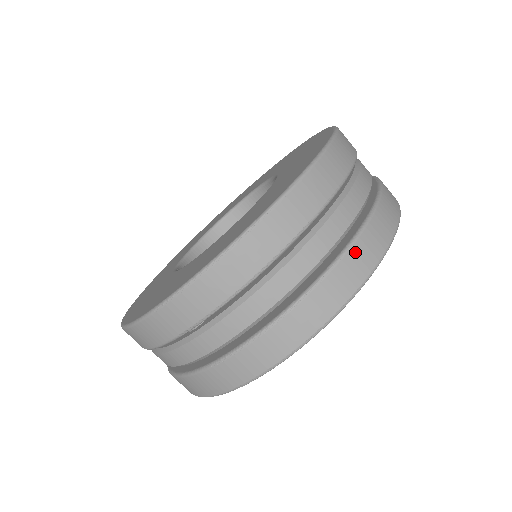
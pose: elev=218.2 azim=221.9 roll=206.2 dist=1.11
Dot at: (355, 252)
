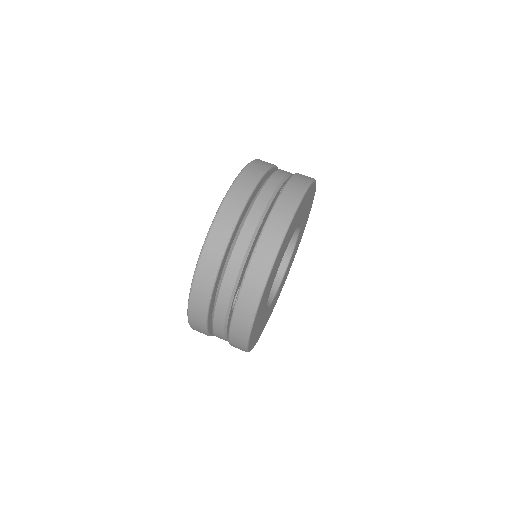
Dot at: (276, 211)
